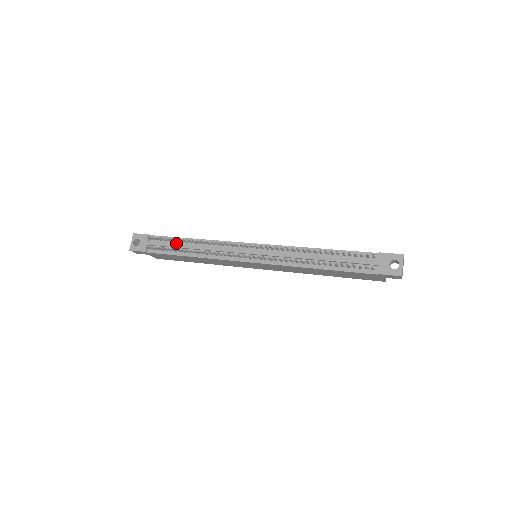
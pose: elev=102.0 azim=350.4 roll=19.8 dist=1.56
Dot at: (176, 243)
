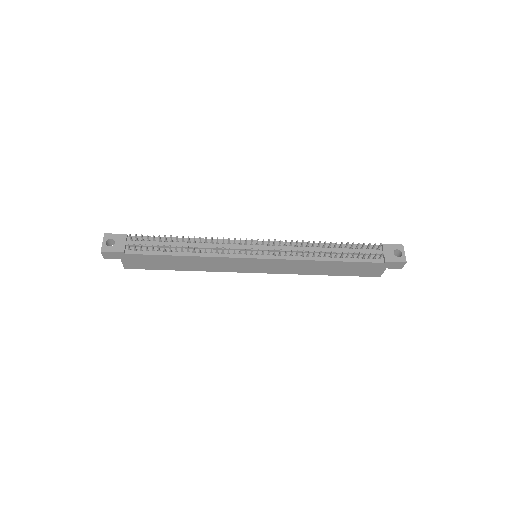
Dot at: (164, 243)
